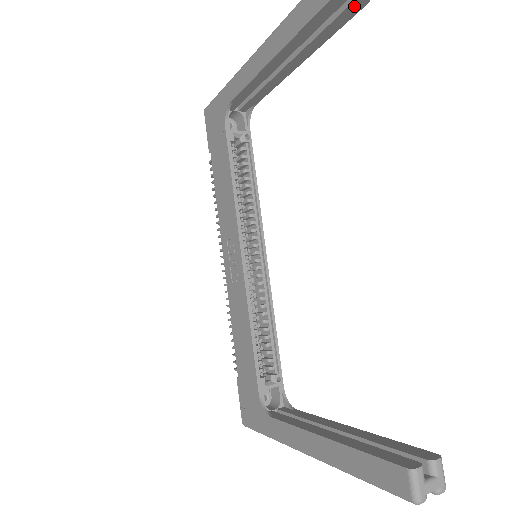
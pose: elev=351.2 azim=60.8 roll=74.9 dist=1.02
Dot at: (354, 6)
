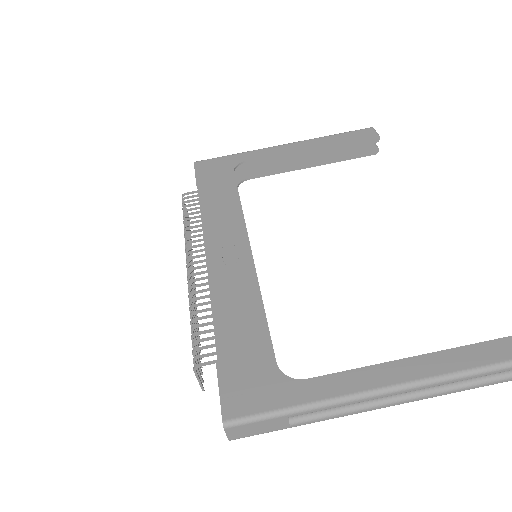
Dot at: (371, 150)
